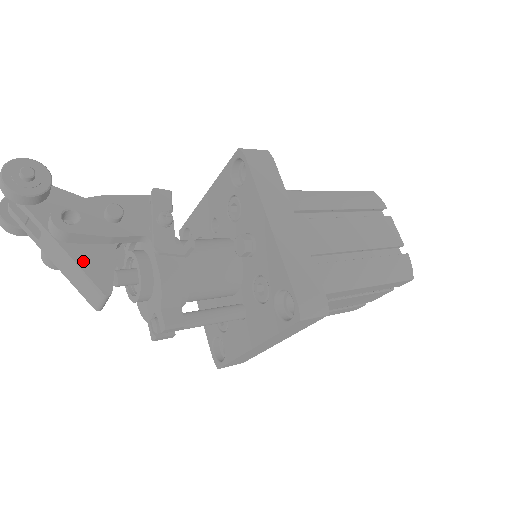
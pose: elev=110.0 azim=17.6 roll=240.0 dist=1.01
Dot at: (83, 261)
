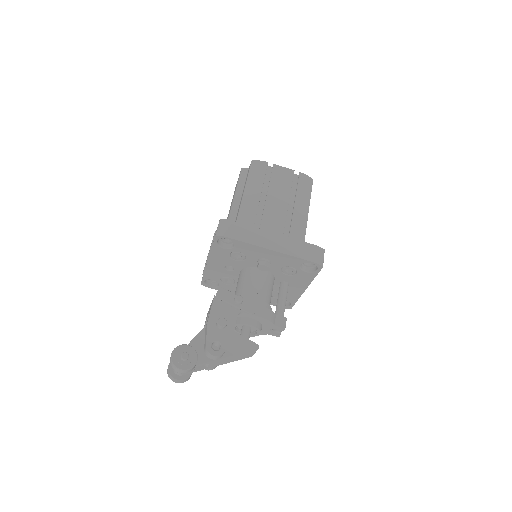
Dot at: (236, 351)
